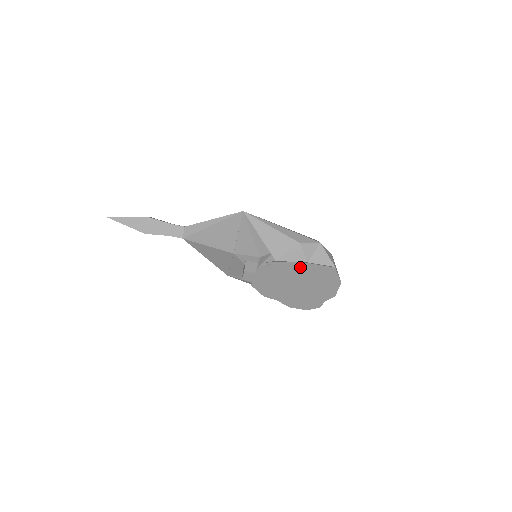
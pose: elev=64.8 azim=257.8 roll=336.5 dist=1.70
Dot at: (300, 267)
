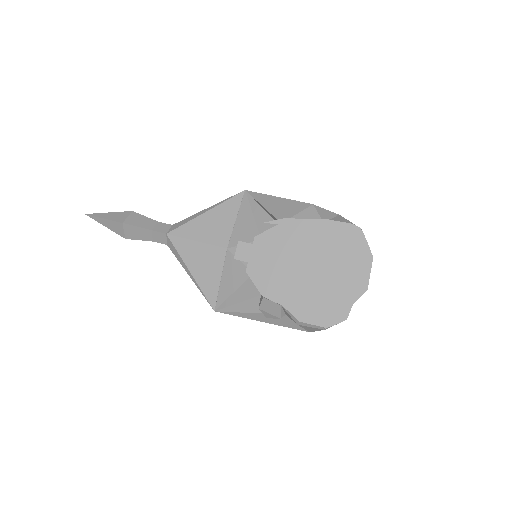
Dot at: (314, 228)
